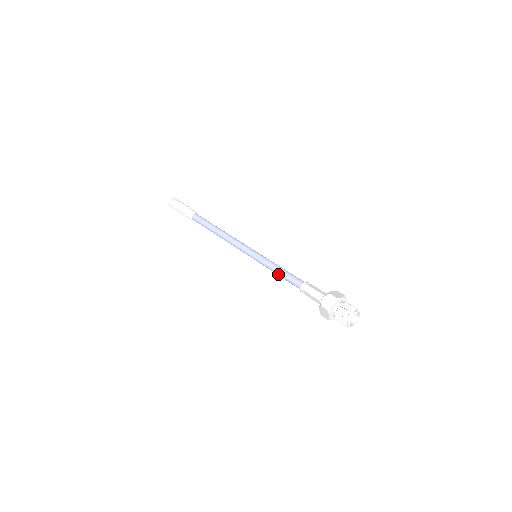
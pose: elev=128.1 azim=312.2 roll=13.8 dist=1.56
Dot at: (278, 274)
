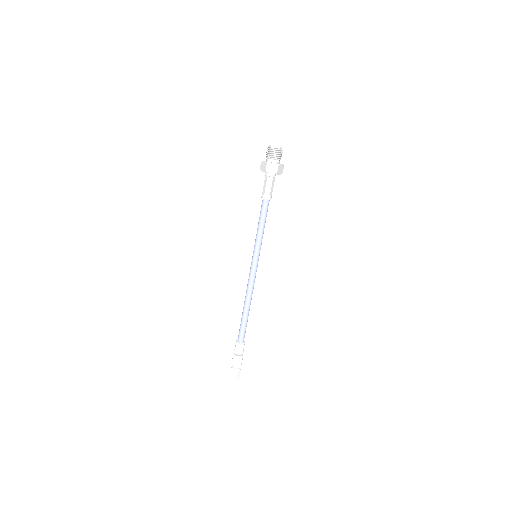
Dot at: (258, 225)
